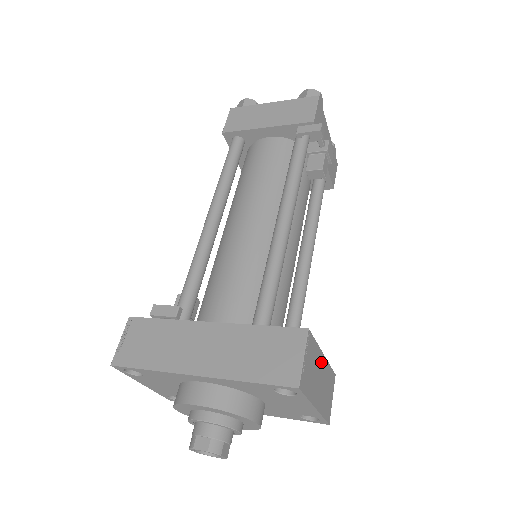
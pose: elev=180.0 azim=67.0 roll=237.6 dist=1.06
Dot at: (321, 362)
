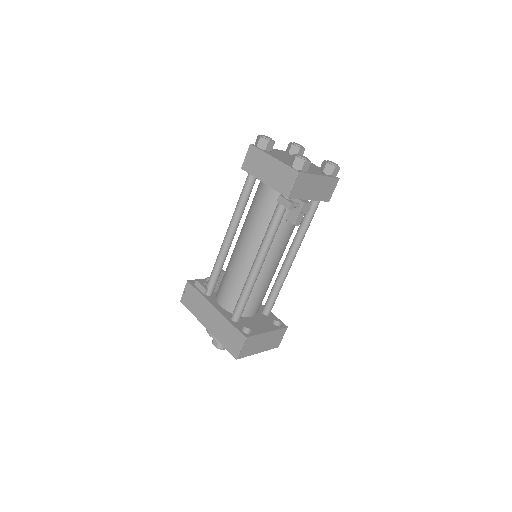
Dot at: (265, 336)
